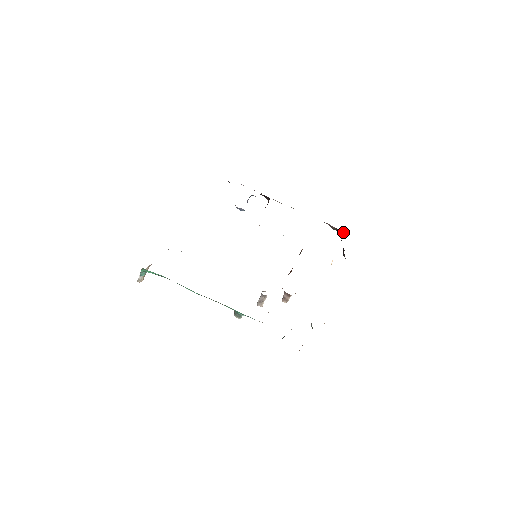
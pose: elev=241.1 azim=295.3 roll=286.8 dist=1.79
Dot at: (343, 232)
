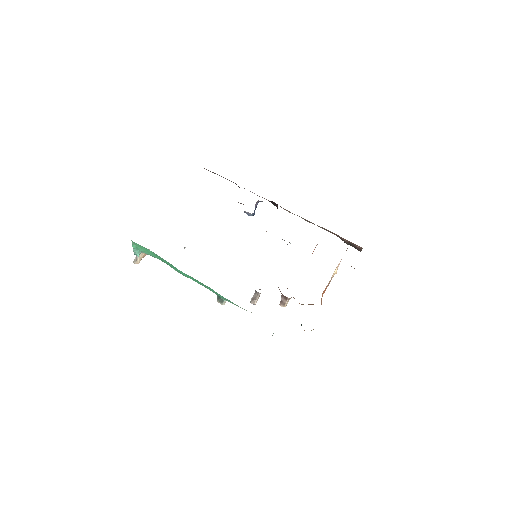
Dot at: (355, 246)
